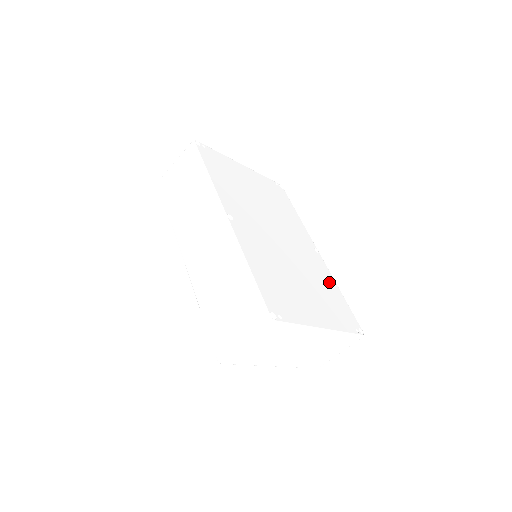
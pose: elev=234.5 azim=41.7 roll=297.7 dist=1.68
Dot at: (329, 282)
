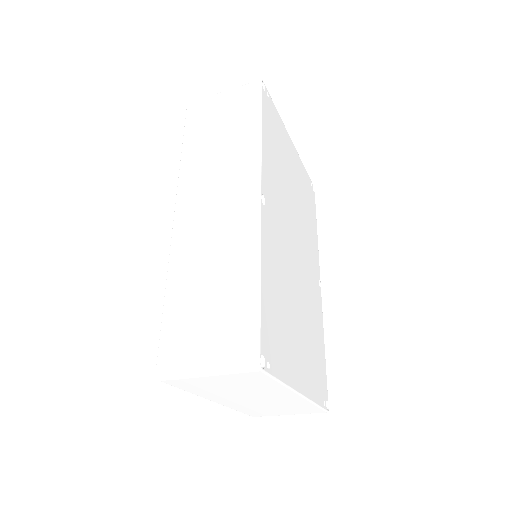
Dot at: (319, 329)
